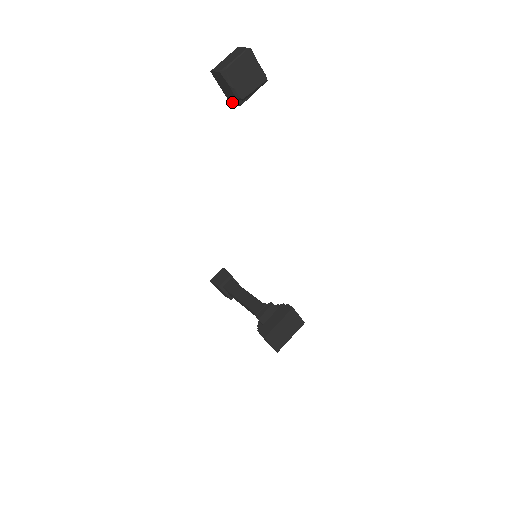
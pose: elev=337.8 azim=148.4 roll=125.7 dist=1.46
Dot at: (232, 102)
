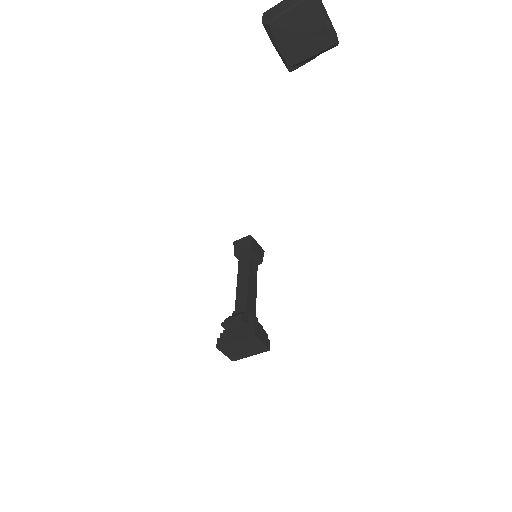
Dot at: occluded
